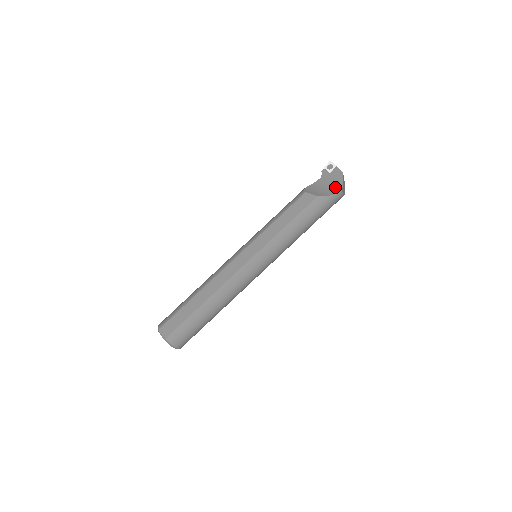
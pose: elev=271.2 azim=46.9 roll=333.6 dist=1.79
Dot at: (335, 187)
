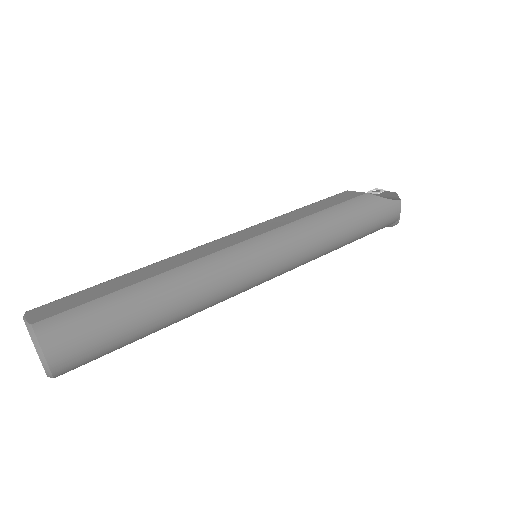
Dot at: occluded
